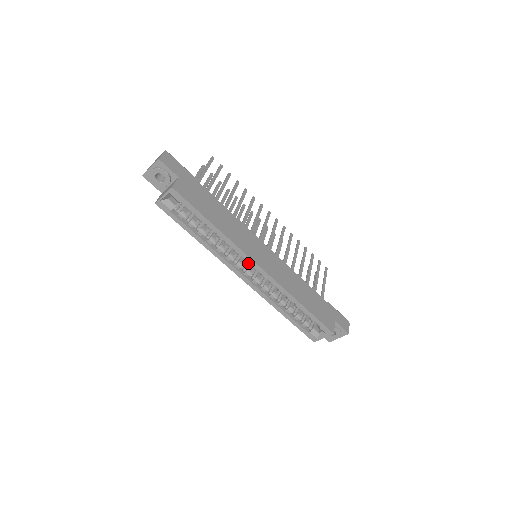
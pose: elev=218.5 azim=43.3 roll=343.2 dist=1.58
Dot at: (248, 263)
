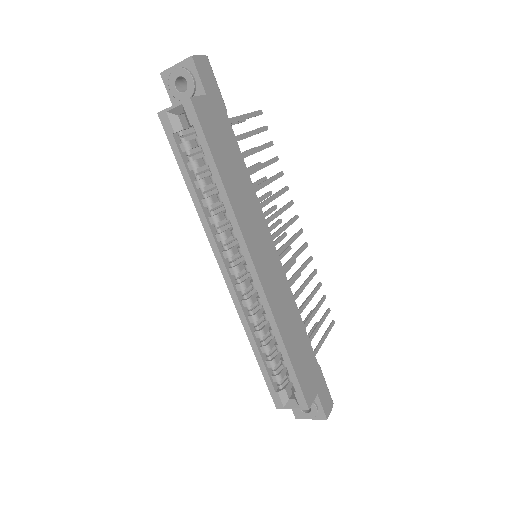
Dot at: (241, 258)
